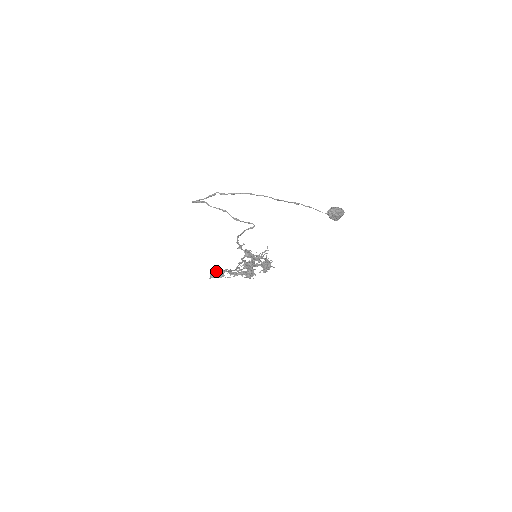
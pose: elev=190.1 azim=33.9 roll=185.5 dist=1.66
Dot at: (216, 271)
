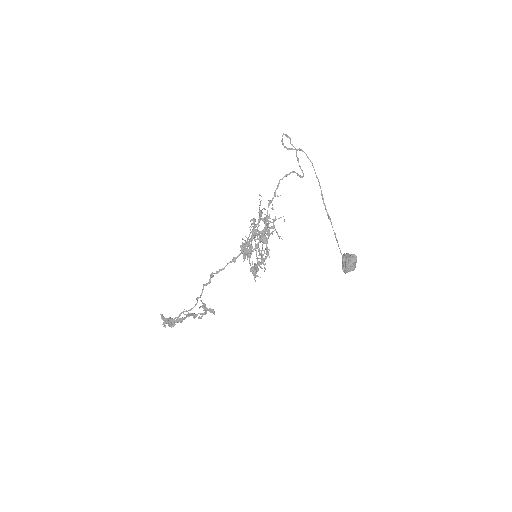
Dot at: occluded
